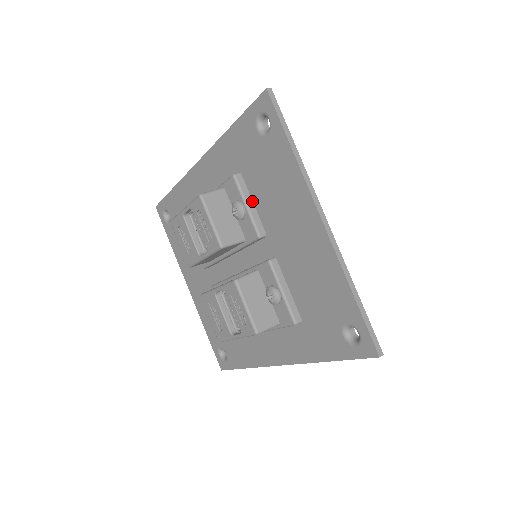
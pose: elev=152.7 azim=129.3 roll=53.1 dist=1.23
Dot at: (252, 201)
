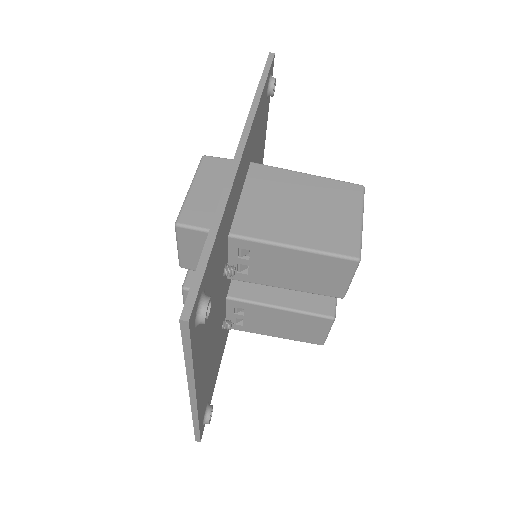
Dot at: occluded
